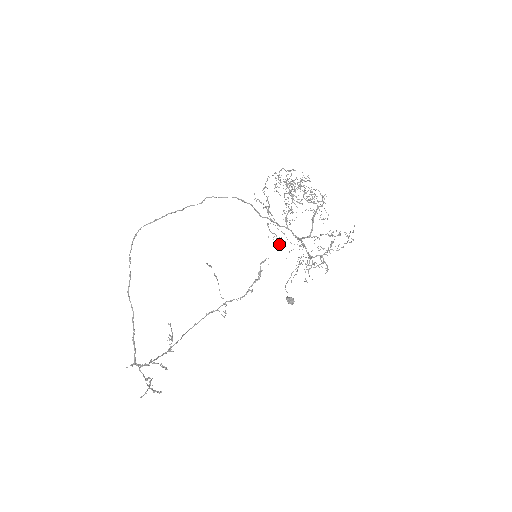
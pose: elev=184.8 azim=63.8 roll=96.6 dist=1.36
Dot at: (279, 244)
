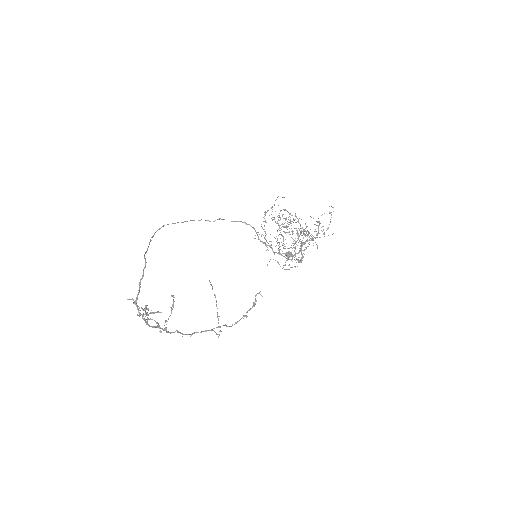
Dot at: occluded
